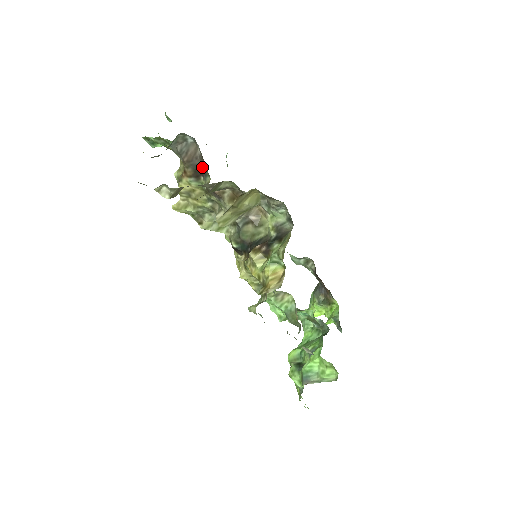
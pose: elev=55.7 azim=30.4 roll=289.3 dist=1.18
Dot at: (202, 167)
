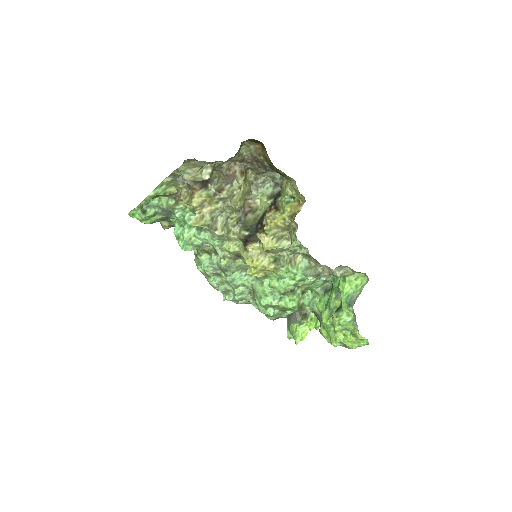
Dot at: occluded
